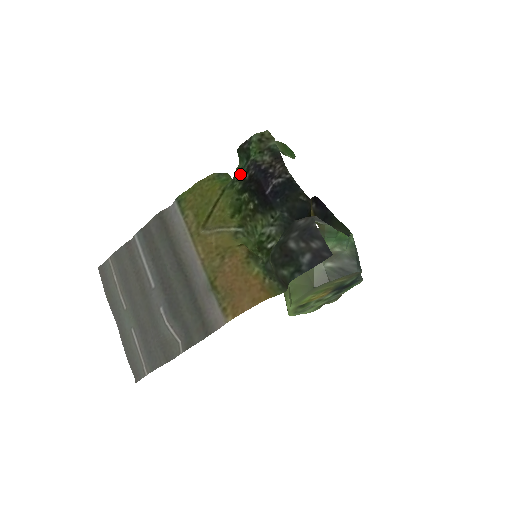
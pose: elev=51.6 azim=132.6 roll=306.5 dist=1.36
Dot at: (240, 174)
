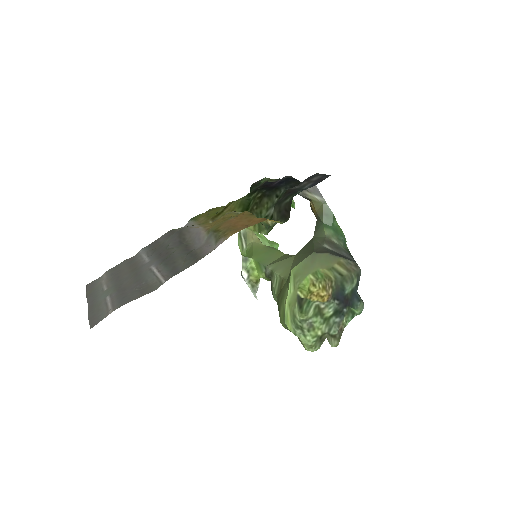
Dot at: occluded
